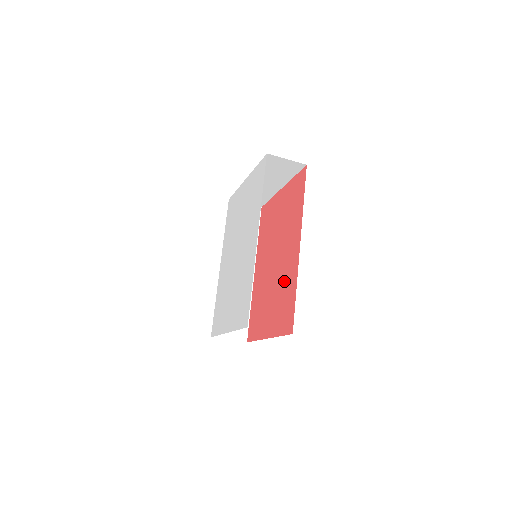
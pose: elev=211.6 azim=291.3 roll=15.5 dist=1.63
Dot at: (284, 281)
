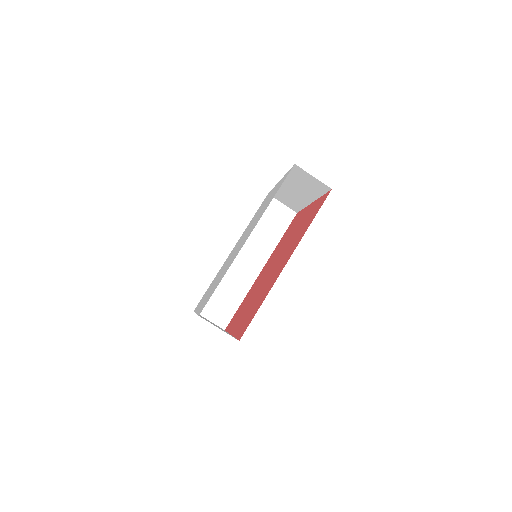
Dot at: (264, 290)
